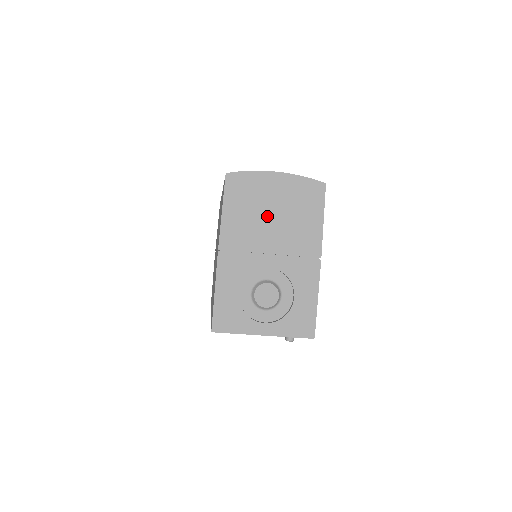
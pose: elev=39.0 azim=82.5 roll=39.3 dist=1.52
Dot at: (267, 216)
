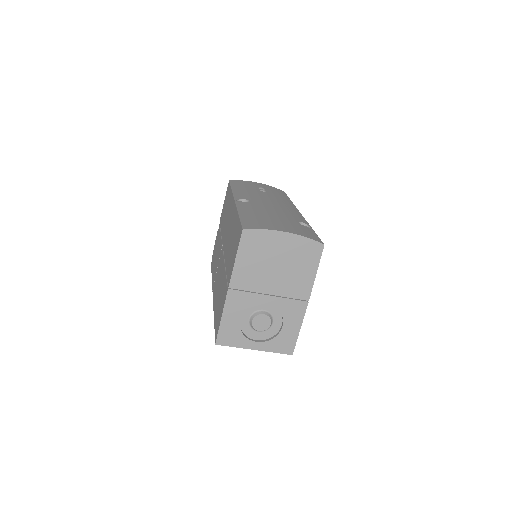
Dot at: (272, 266)
